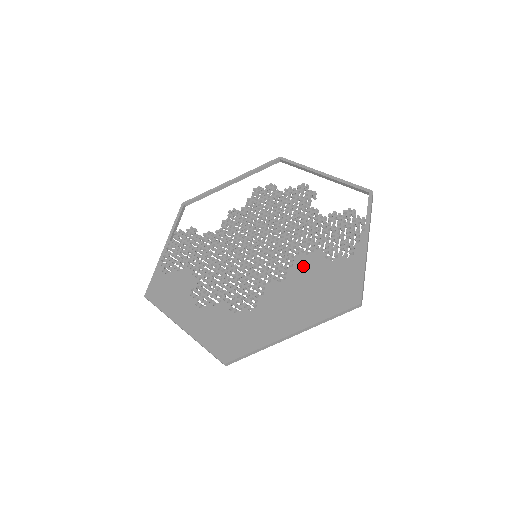
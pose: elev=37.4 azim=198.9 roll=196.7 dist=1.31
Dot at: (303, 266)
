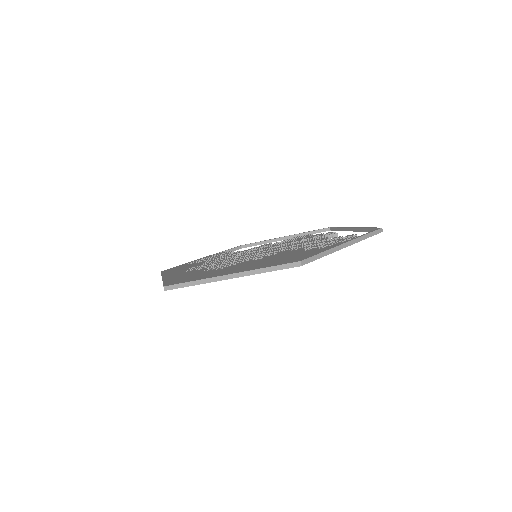
Dot at: (281, 254)
